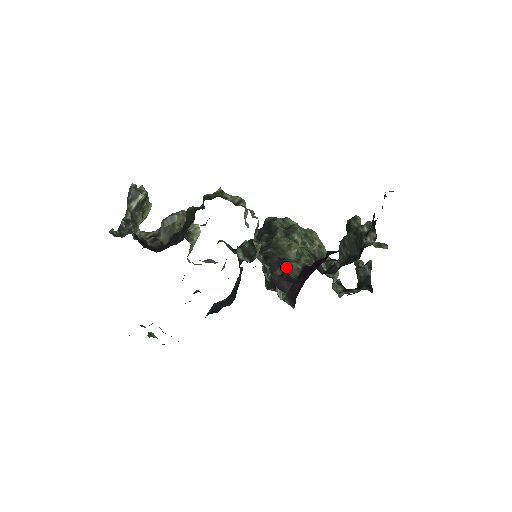
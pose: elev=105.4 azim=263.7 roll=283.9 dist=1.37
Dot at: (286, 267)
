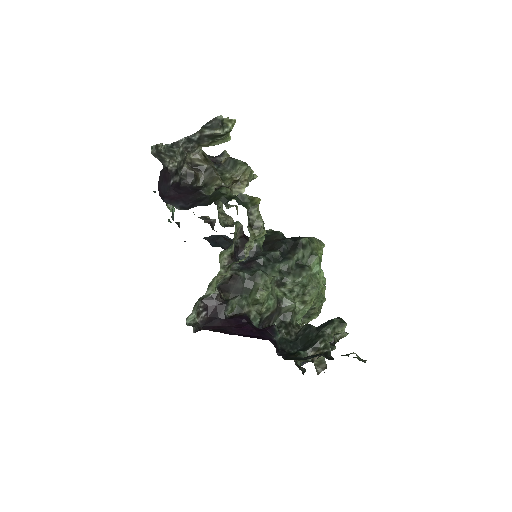
Dot at: (236, 300)
